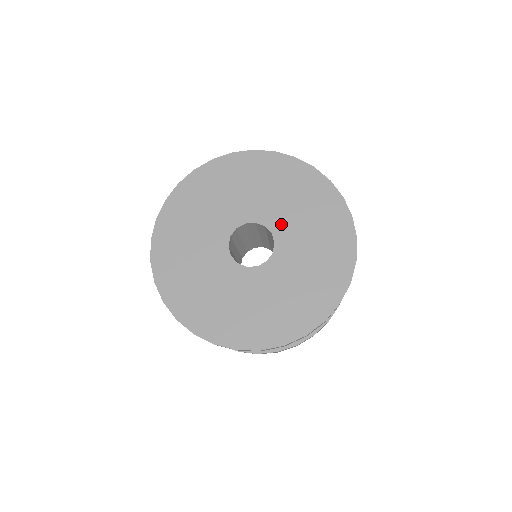
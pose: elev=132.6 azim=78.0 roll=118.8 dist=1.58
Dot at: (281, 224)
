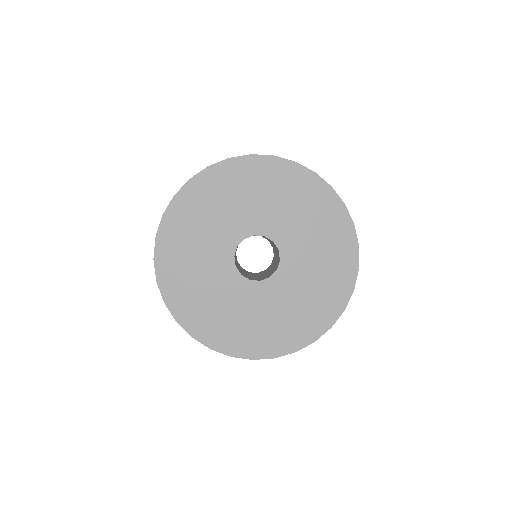
Dot at: (289, 242)
